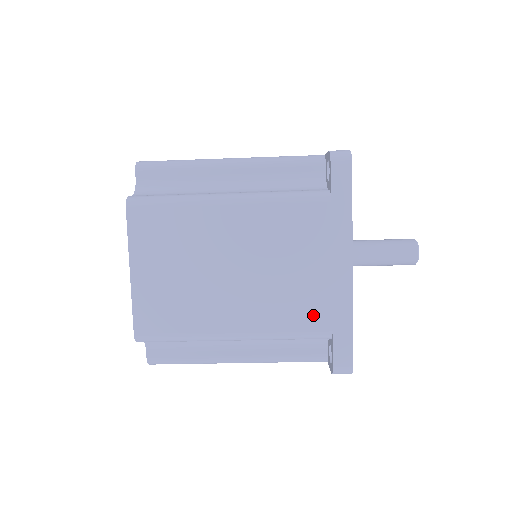
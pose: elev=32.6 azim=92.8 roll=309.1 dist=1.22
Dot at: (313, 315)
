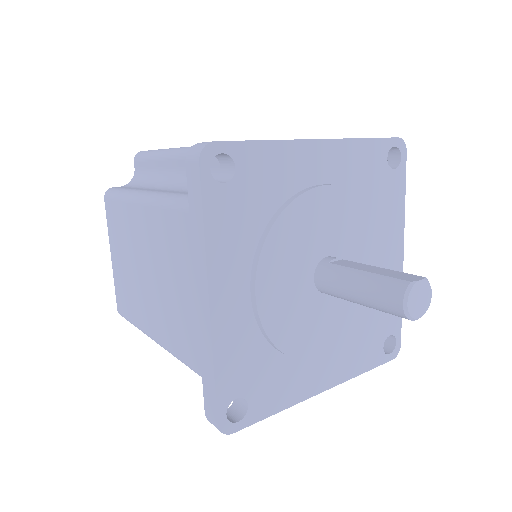
Dot at: occluded
